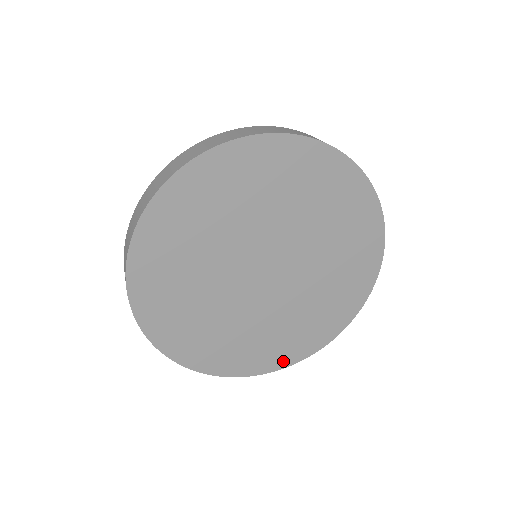
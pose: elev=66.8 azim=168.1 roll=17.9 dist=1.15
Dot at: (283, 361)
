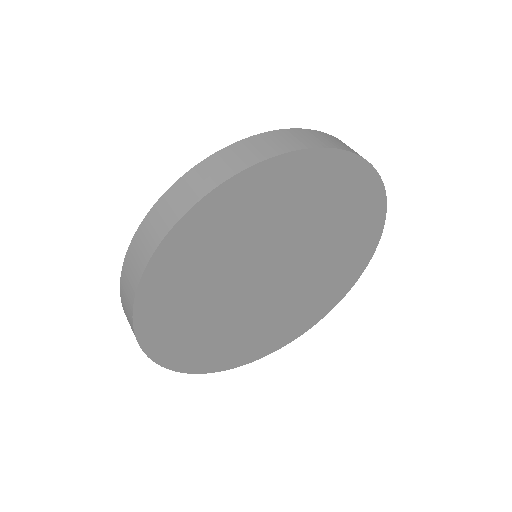
Dot at: (271, 348)
